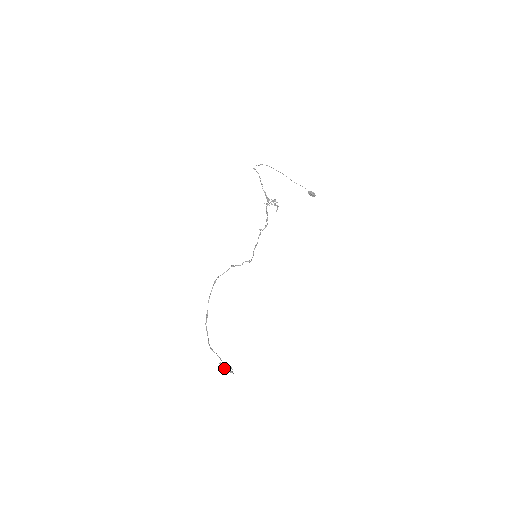
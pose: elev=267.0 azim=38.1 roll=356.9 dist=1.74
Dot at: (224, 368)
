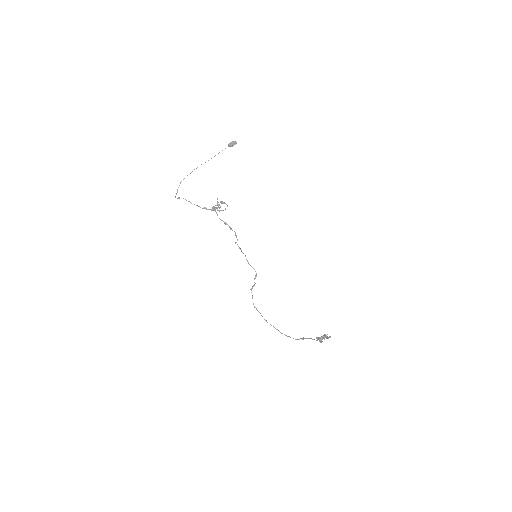
Dot at: occluded
